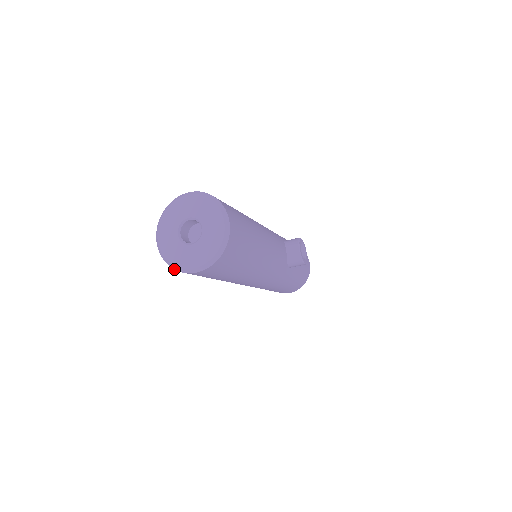
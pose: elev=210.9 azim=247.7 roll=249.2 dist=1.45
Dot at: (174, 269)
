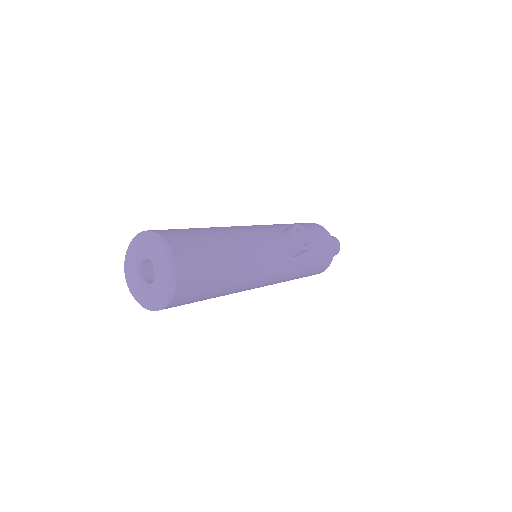
Dot at: occluded
